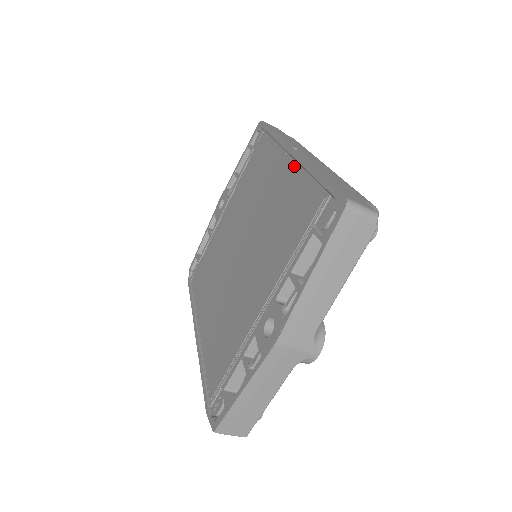
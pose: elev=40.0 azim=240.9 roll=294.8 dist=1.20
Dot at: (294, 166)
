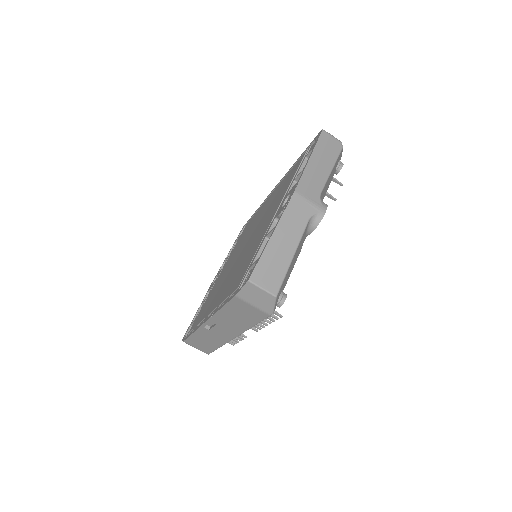
Dot at: occluded
